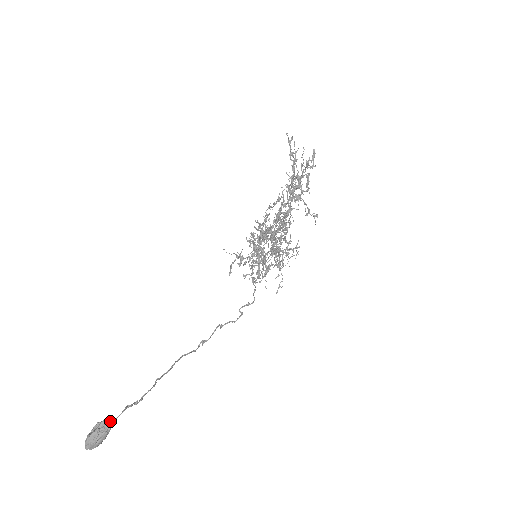
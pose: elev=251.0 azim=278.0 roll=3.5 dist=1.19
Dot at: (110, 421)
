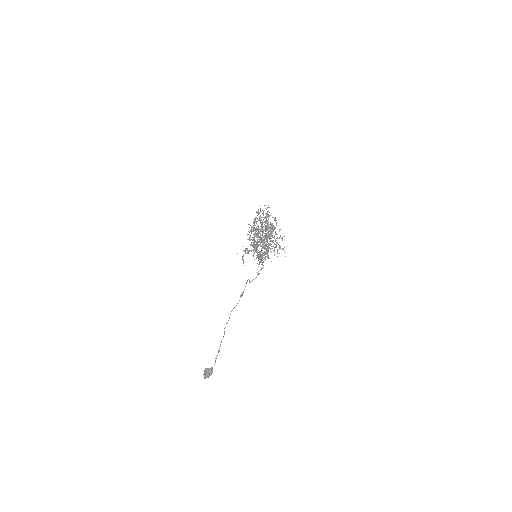
Dot at: (211, 369)
